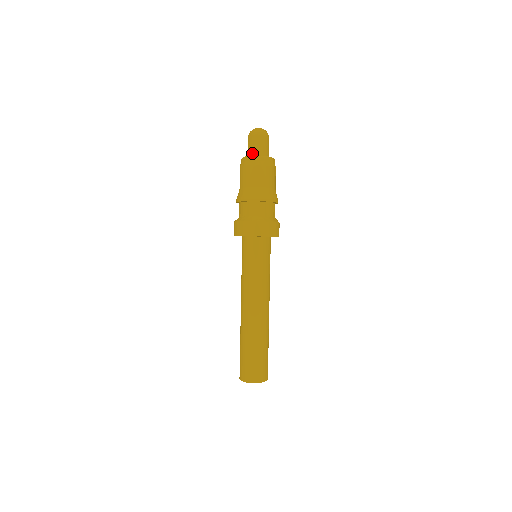
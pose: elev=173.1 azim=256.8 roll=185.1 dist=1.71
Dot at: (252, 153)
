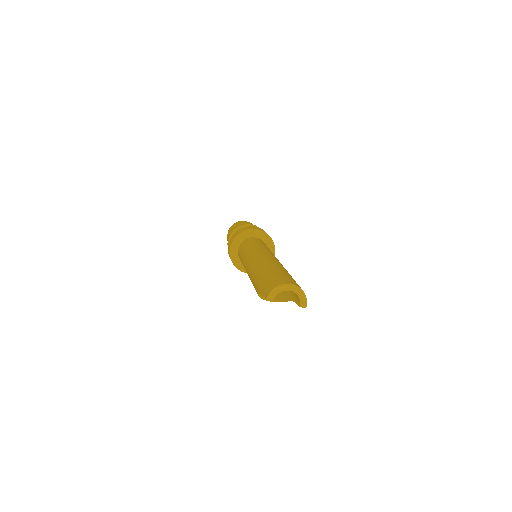
Dot at: occluded
